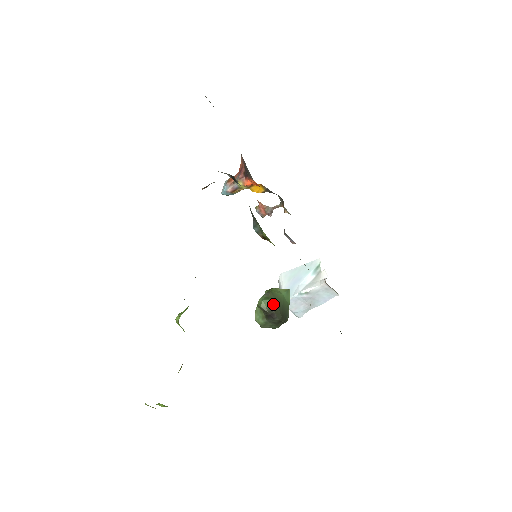
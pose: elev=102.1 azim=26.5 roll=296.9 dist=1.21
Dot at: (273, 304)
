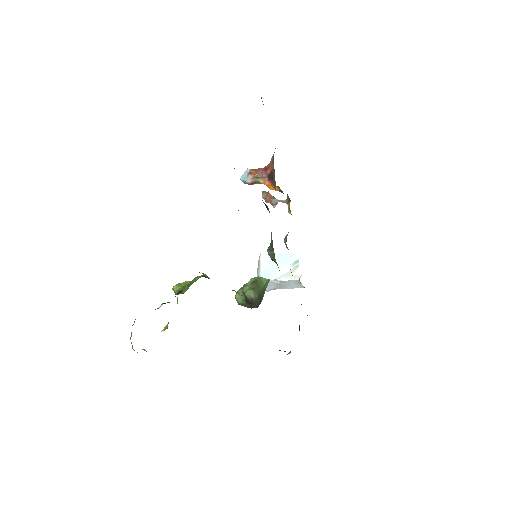
Dot at: (256, 295)
